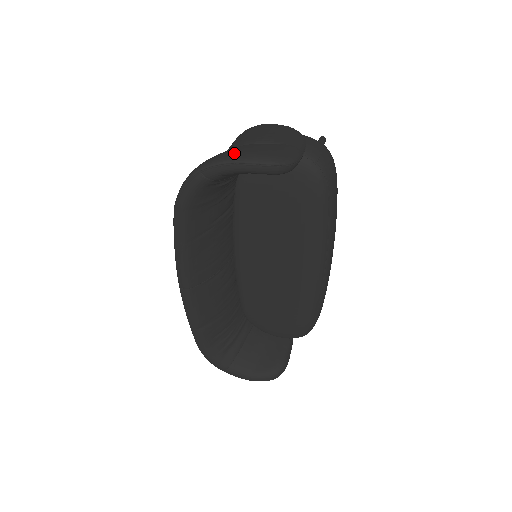
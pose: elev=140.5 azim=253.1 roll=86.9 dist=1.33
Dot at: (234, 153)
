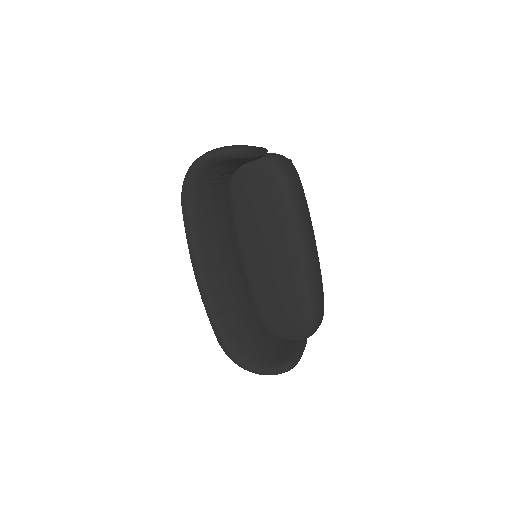
Dot at: occluded
